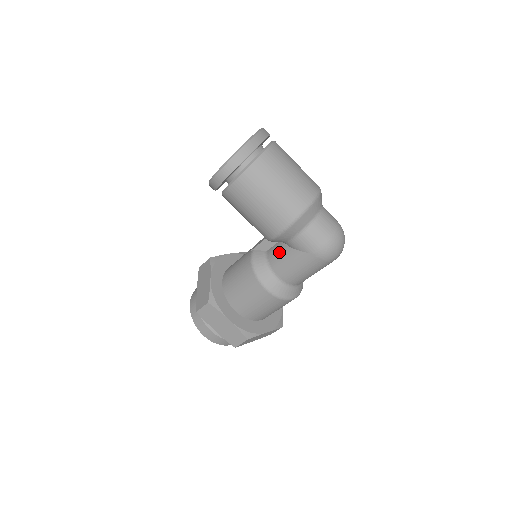
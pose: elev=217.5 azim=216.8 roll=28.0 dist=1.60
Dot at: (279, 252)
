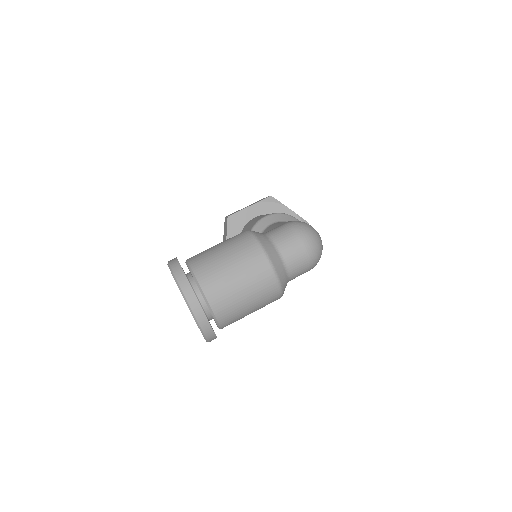
Dot at: occluded
